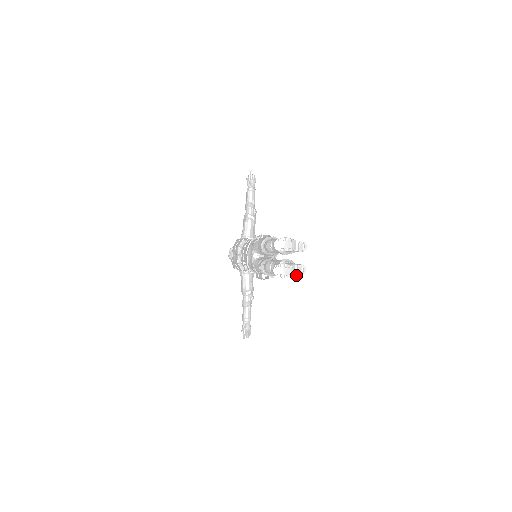
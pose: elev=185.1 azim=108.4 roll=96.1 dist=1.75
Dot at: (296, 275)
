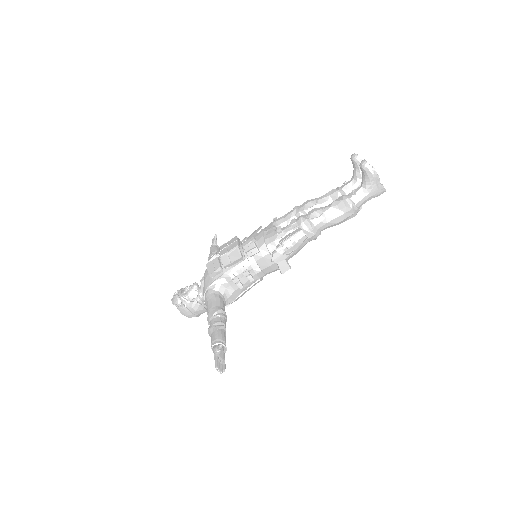
Dot at: (380, 184)
